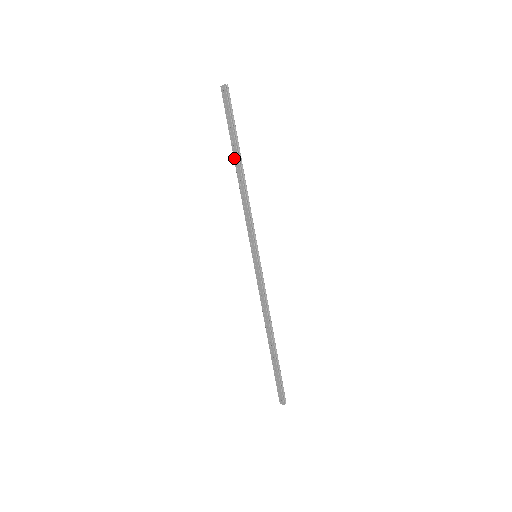
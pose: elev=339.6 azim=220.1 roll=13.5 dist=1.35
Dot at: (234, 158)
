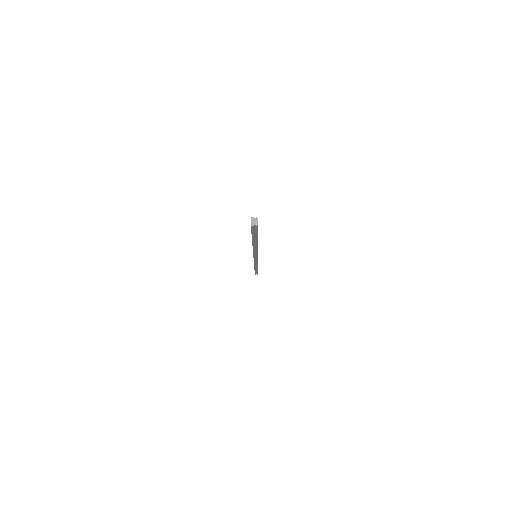
Dot at: occluded
